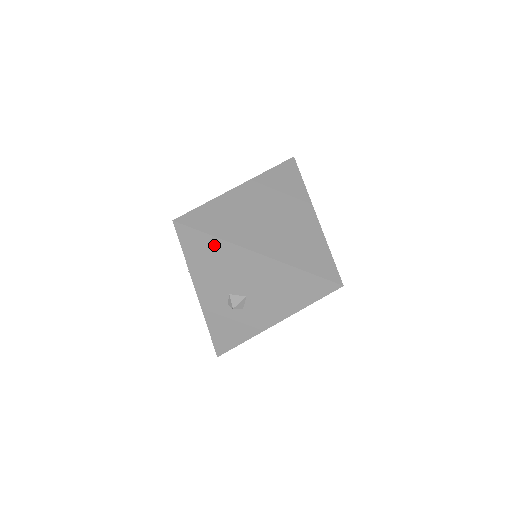
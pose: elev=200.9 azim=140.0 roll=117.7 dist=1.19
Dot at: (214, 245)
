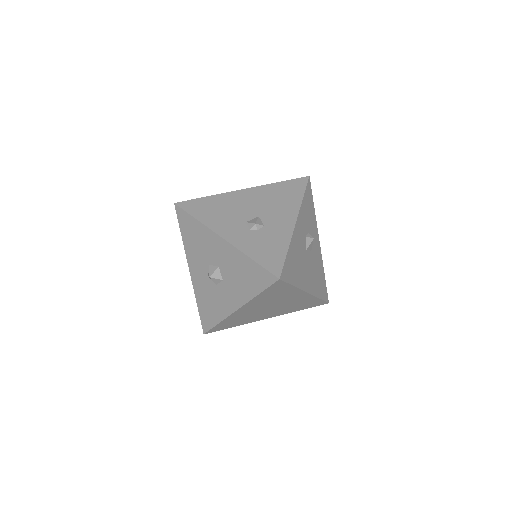
Dot at: (211, 201)
